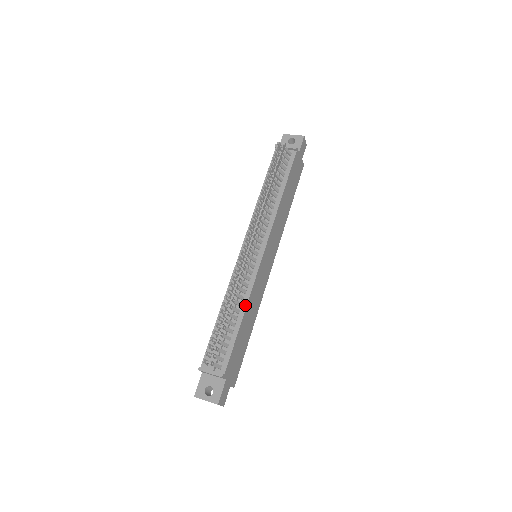
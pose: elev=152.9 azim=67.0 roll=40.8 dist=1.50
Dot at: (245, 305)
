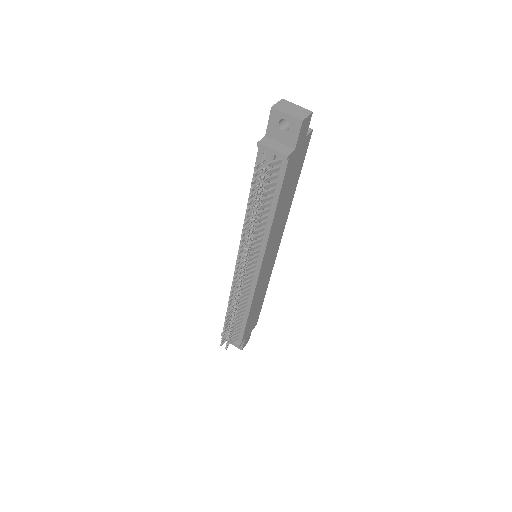
Dot at: (249, 307)
